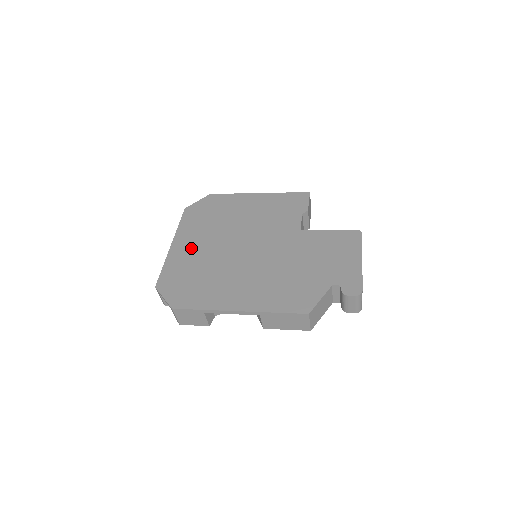
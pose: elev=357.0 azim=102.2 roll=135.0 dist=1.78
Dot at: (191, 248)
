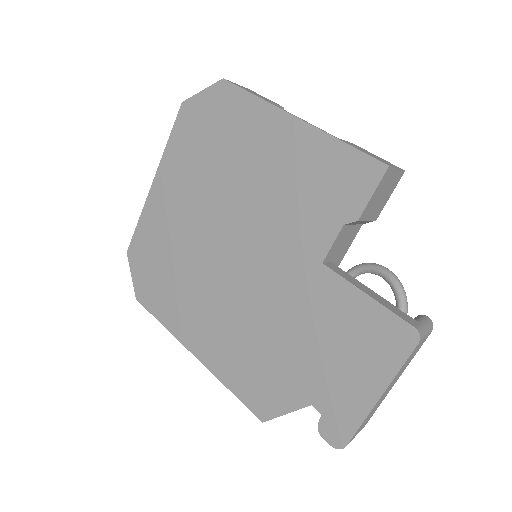
Dot at: (171, 206)
